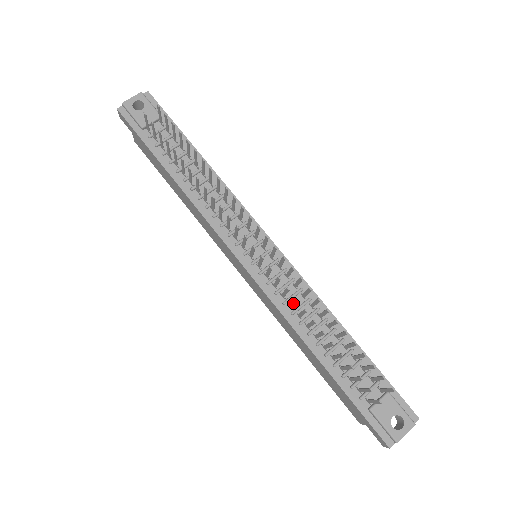
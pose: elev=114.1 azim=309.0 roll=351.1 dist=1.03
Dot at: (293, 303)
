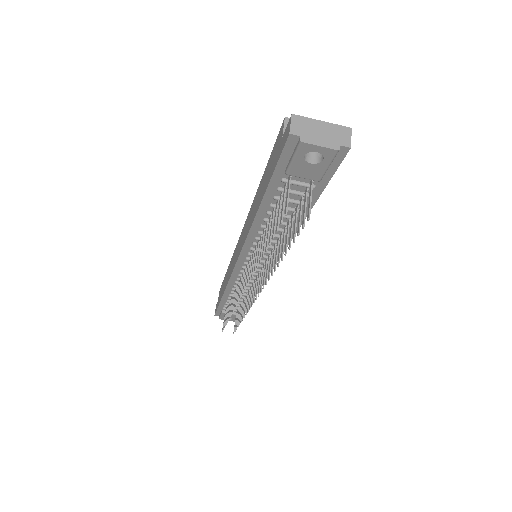
Dot at: (236, 297)
